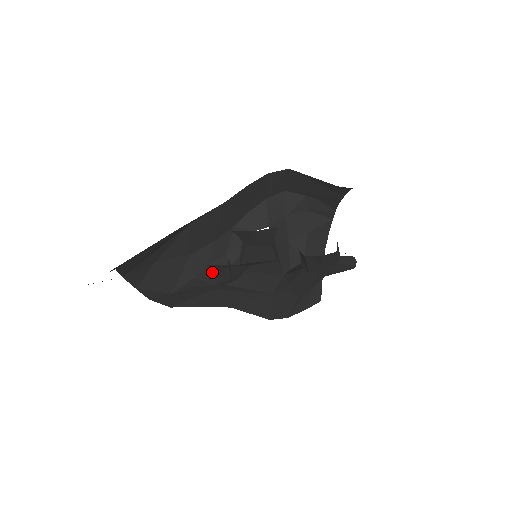
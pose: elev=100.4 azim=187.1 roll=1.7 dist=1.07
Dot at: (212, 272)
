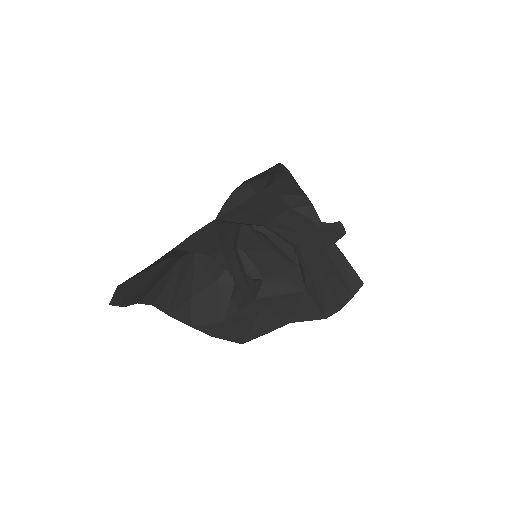
Dot at: occluded
